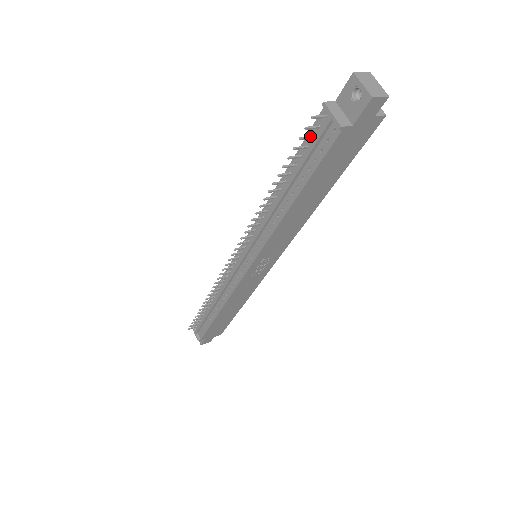
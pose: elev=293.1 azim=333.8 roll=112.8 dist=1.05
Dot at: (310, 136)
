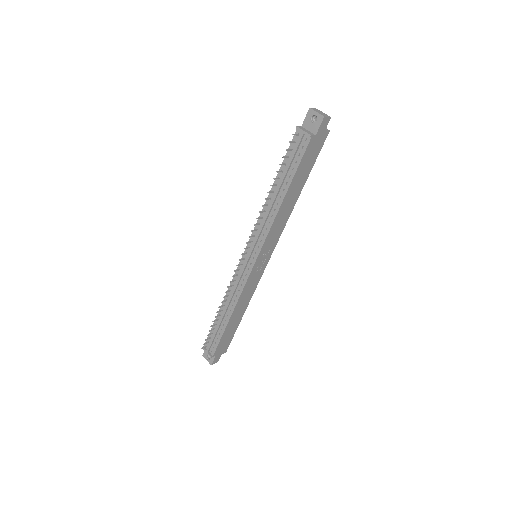
Dot at: (291, 149)
